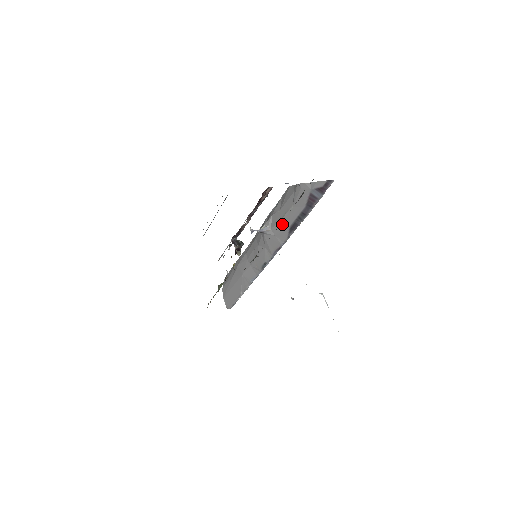
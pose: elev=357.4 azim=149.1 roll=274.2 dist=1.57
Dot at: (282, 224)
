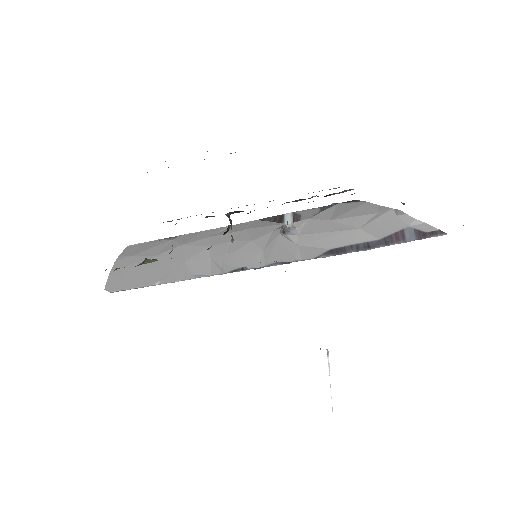
Dot at: (323, 238)
